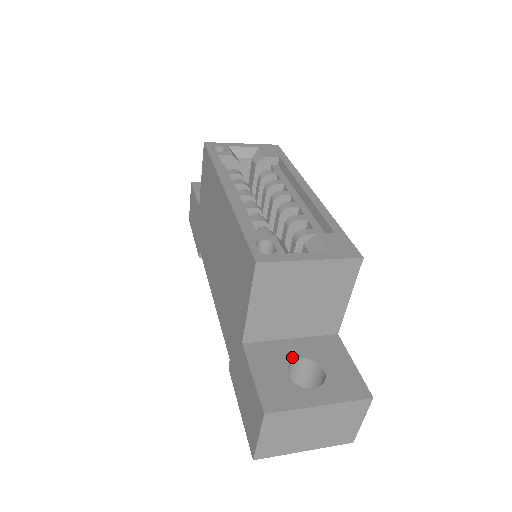
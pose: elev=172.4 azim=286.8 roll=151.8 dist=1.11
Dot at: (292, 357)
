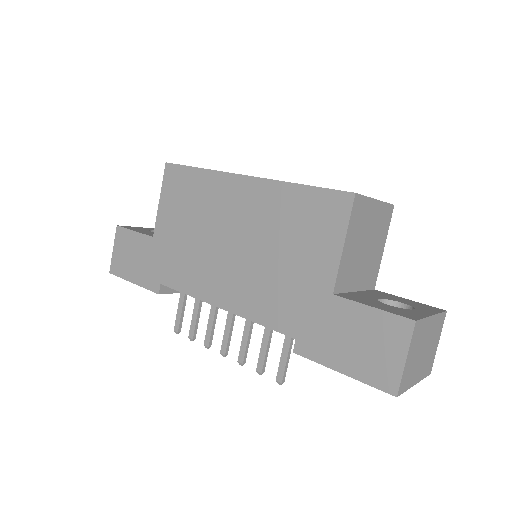
Dot at: (374, 298)
